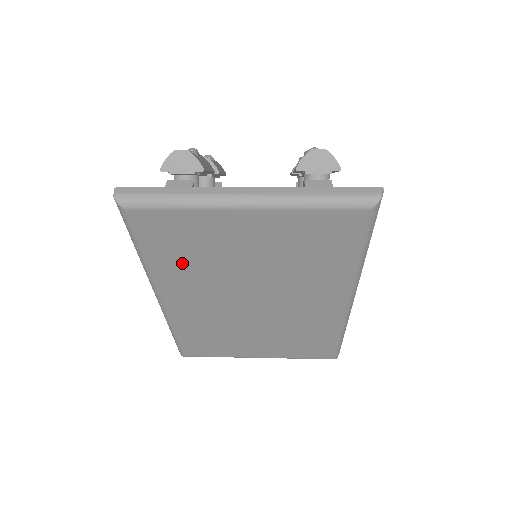
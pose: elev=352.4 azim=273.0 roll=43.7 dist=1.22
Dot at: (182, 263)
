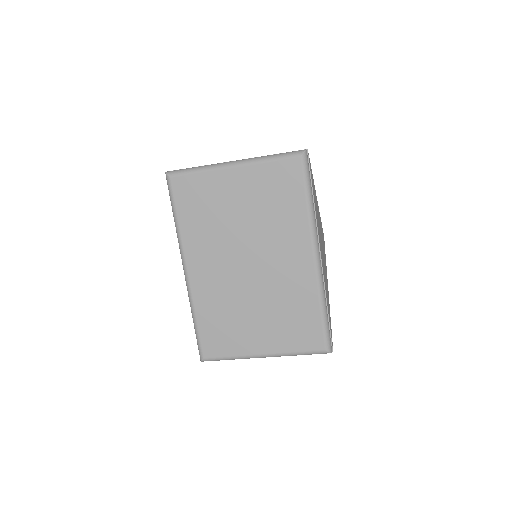
Dot at: (200, 224)
